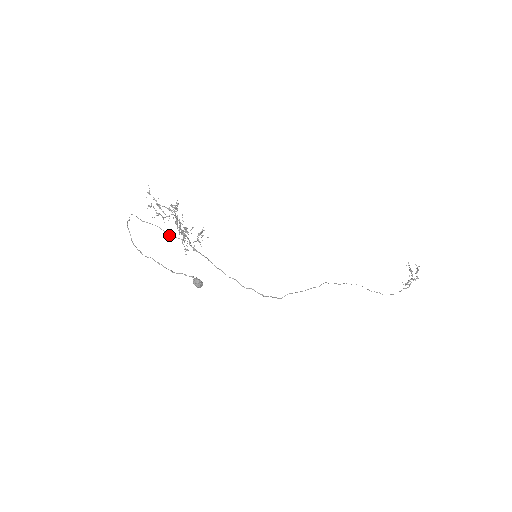
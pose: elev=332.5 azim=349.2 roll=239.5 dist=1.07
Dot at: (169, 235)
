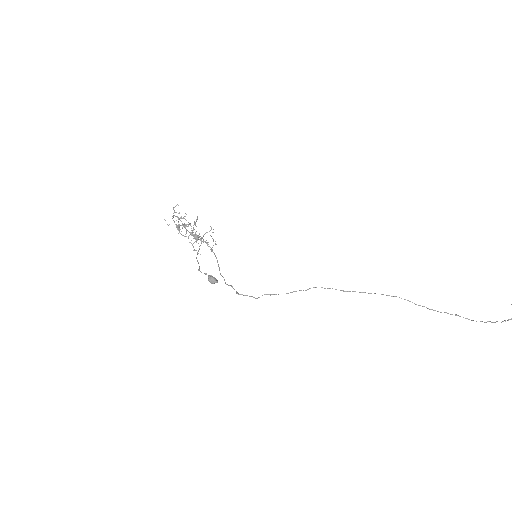
Dot at: (213, 240)
